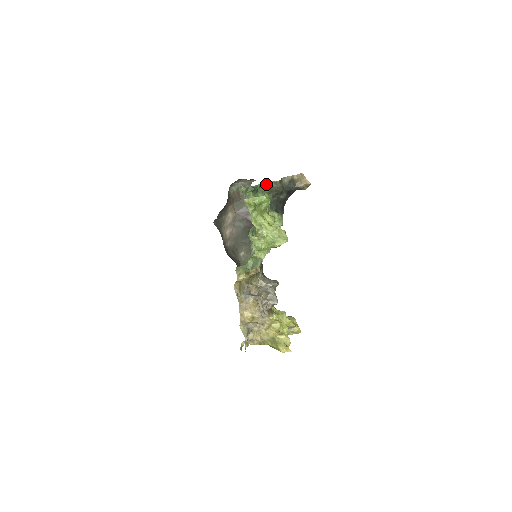
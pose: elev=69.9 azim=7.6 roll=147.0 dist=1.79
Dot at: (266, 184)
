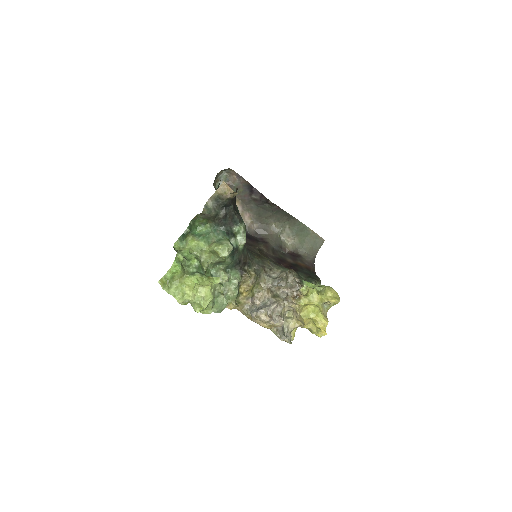
Dot at: (197, 218)
